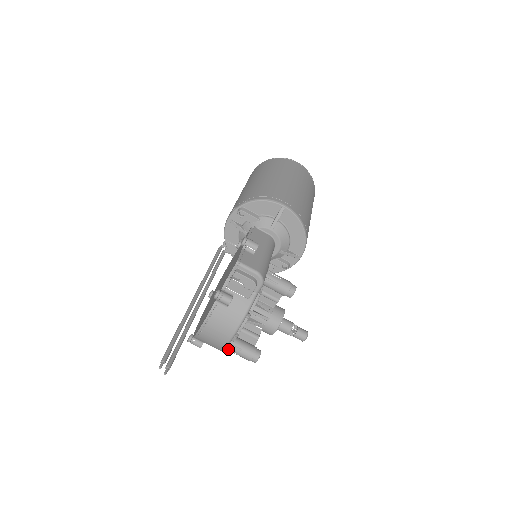
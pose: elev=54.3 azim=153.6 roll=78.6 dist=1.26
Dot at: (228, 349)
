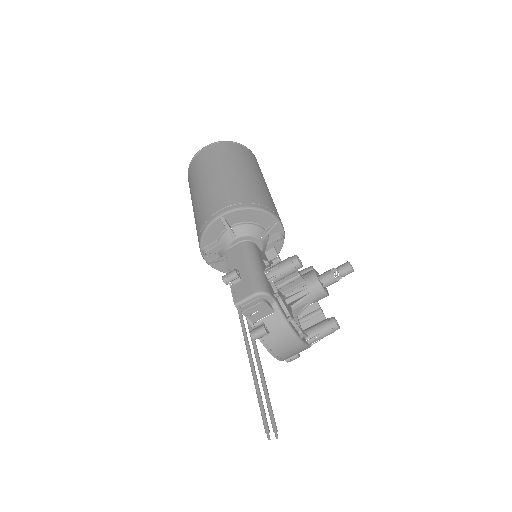
Dot at: occluded
